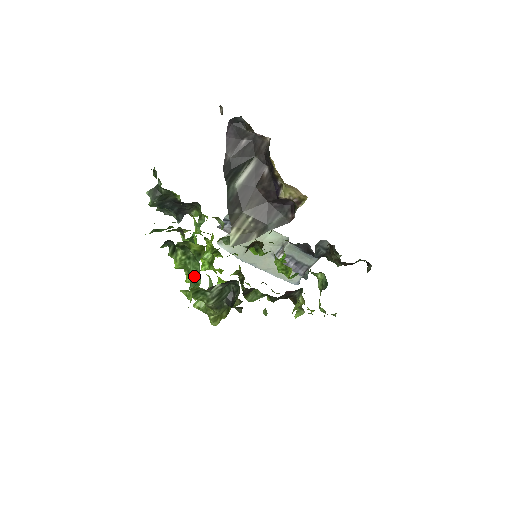
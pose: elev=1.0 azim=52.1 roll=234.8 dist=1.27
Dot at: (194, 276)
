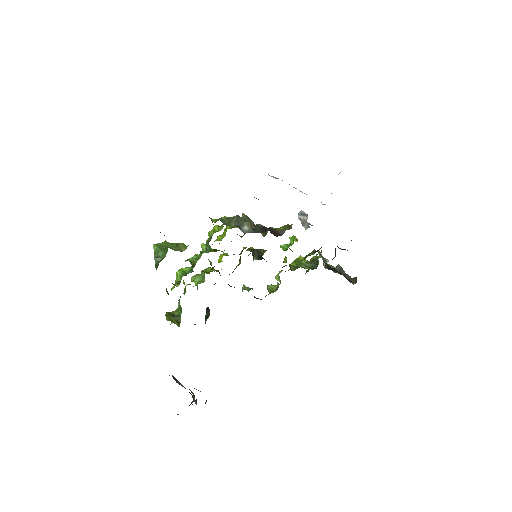
Dot at: (179, 308)
